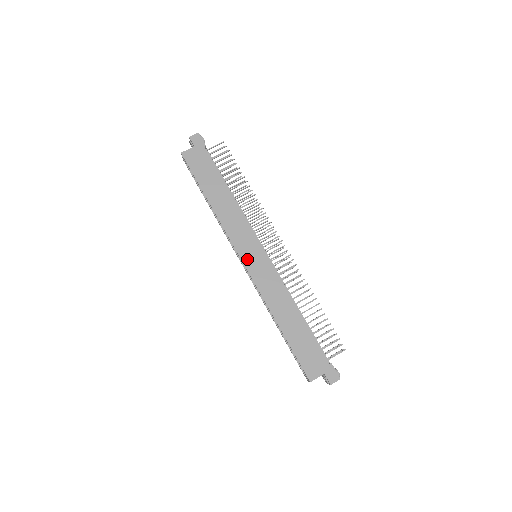
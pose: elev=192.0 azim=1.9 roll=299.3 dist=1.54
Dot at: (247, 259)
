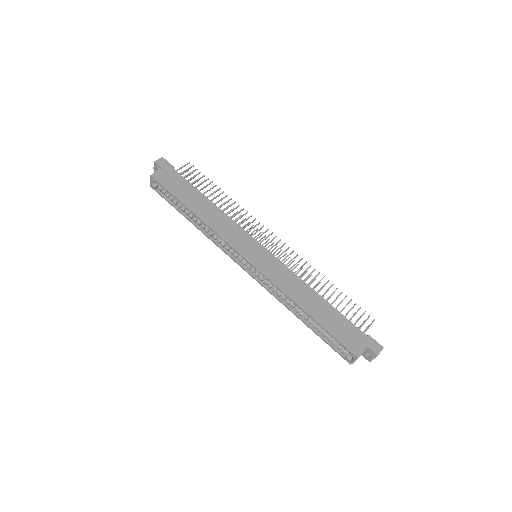
Dot at: (251, 257)
